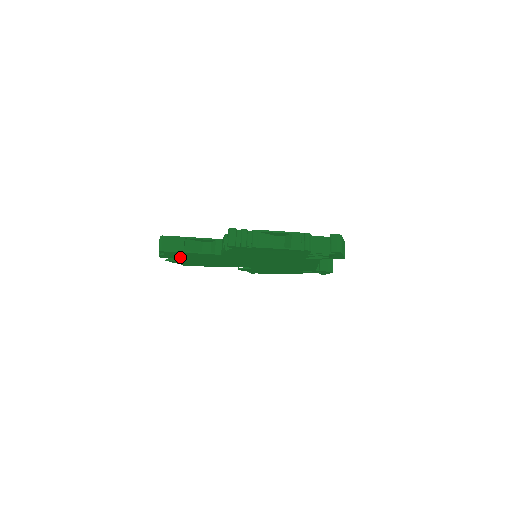
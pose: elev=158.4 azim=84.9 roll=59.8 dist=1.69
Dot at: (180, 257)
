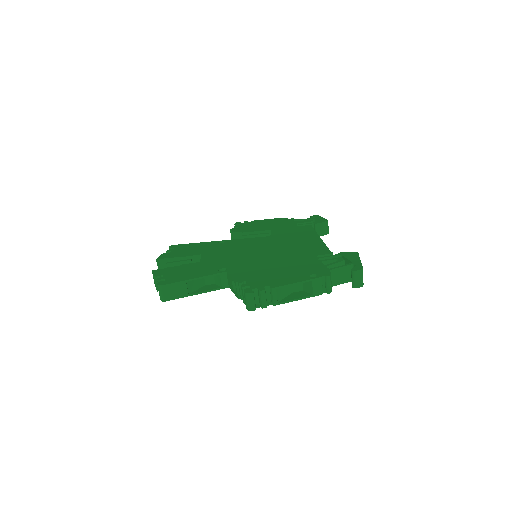
Dot at: occluded
